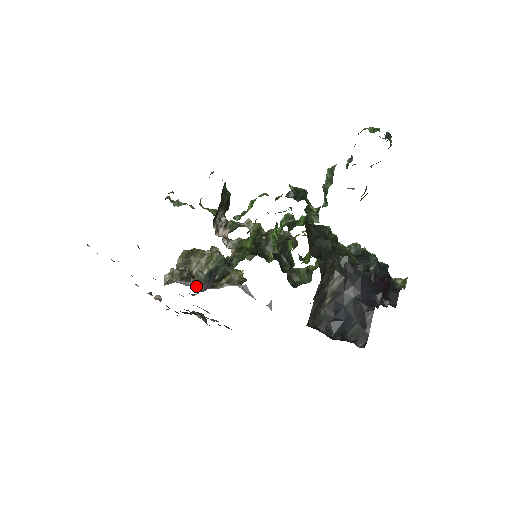
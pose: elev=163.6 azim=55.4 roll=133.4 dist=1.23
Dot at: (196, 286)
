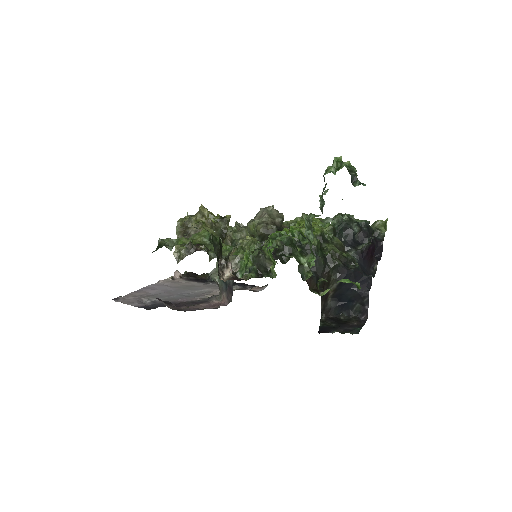
Dot at: occluded
